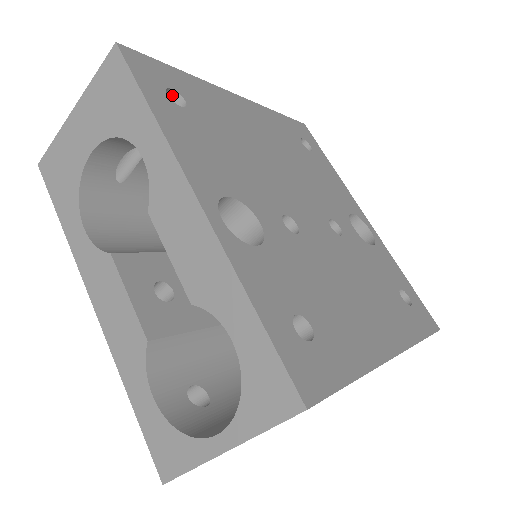
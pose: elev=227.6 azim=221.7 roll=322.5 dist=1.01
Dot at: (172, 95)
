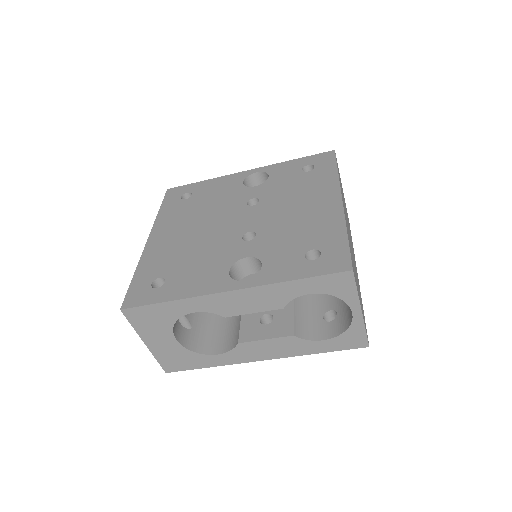
Dot at: (154, 284)
